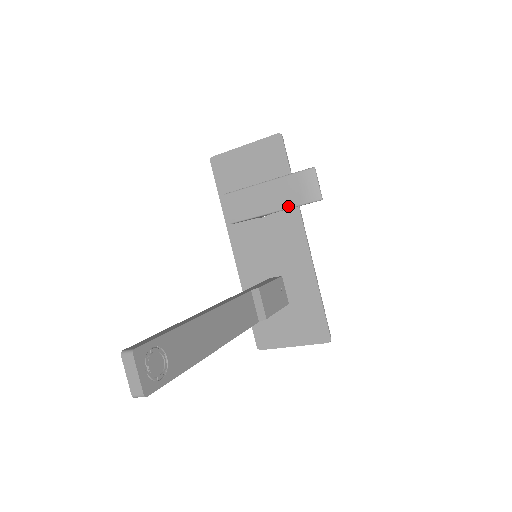
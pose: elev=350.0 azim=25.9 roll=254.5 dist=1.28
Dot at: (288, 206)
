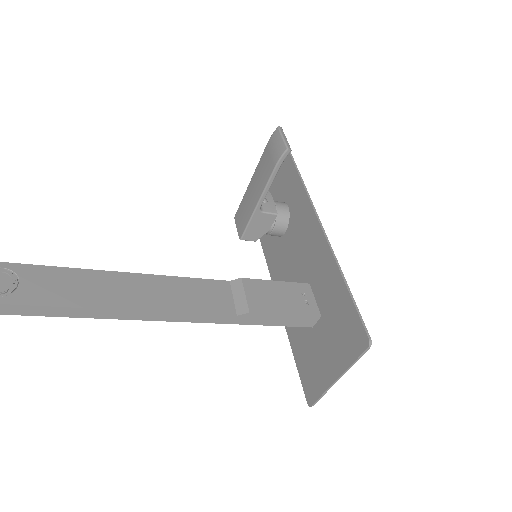
Dot at: (267, 180)
